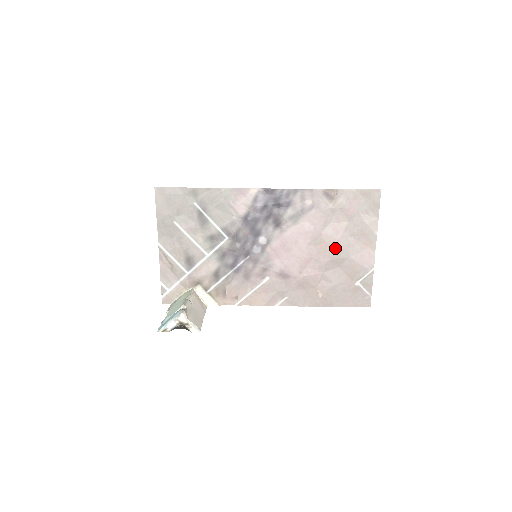
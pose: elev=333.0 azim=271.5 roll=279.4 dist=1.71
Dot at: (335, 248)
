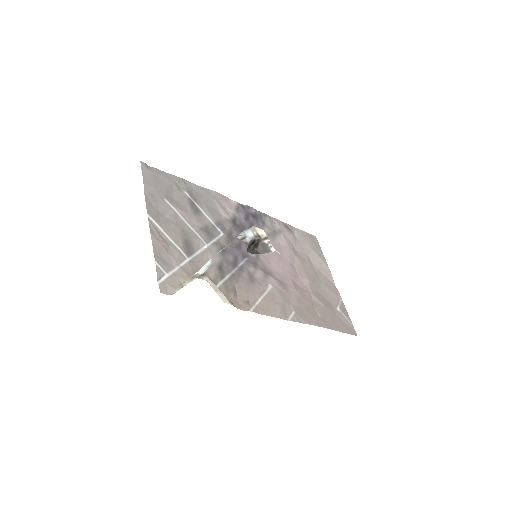
Dot at: (309, 272)
